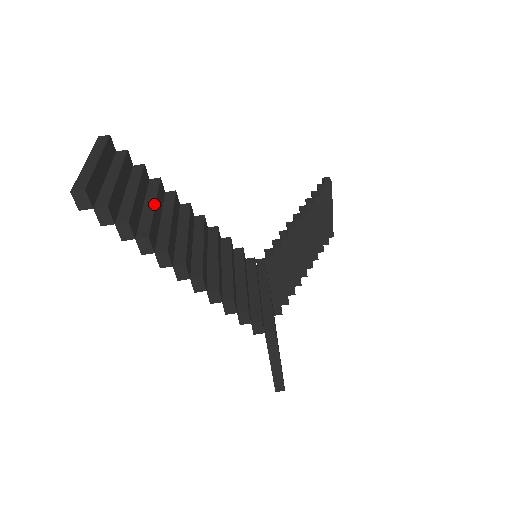
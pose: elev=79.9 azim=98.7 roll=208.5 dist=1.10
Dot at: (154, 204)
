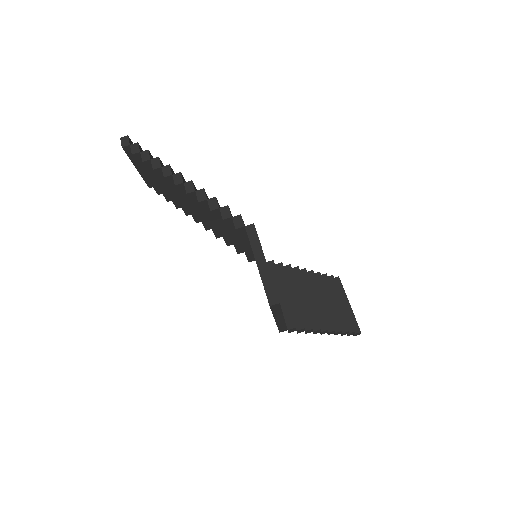
Dot at: occluded
